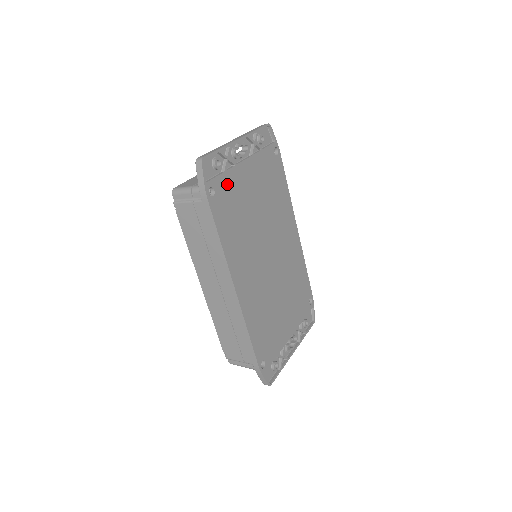
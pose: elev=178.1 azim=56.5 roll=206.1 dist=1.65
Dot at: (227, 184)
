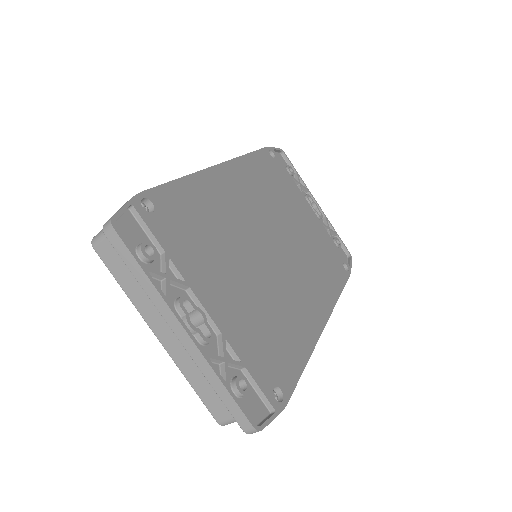
Dot at: (286, 178)
